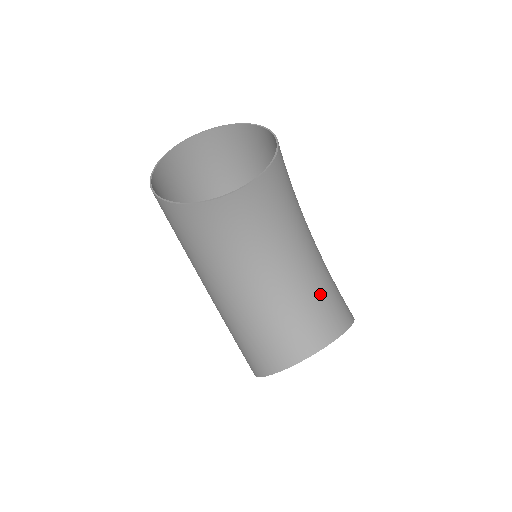
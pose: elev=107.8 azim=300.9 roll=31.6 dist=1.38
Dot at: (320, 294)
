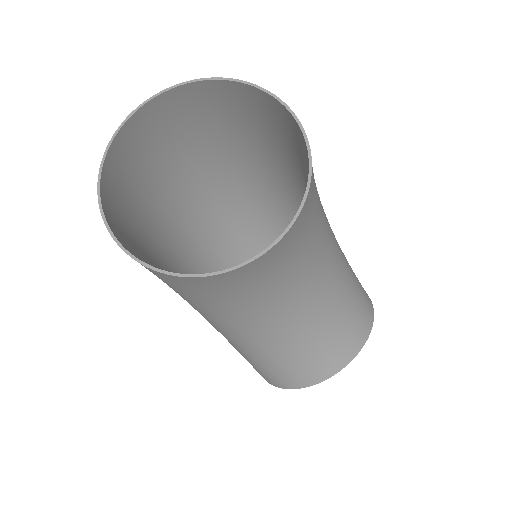
Dot at: (346, 303)
